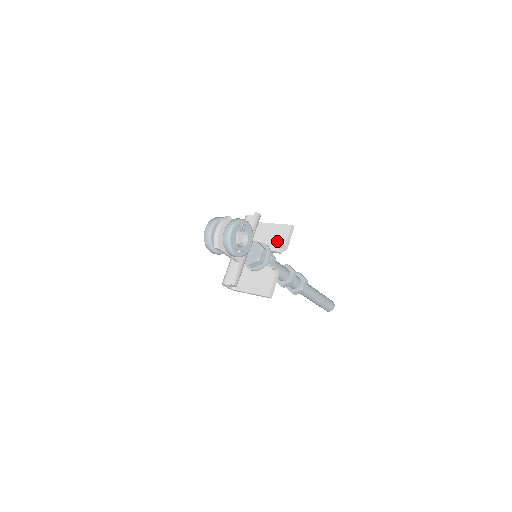
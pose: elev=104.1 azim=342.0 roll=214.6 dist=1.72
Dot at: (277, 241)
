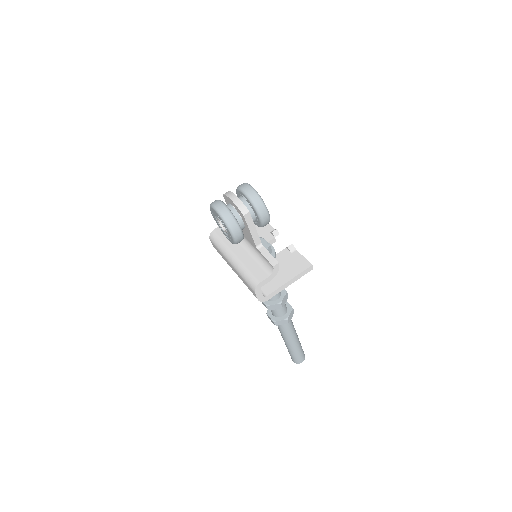
Dot at: (262, 234)
